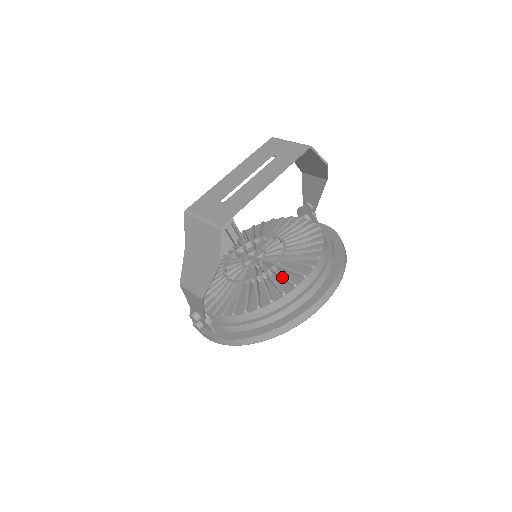
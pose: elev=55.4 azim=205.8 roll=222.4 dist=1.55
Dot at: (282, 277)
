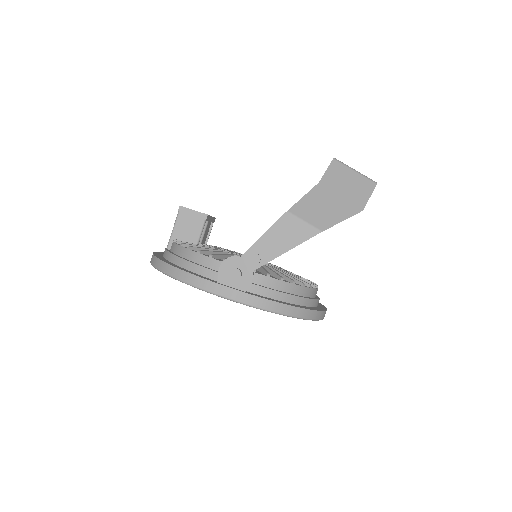
Dot at: occluded
